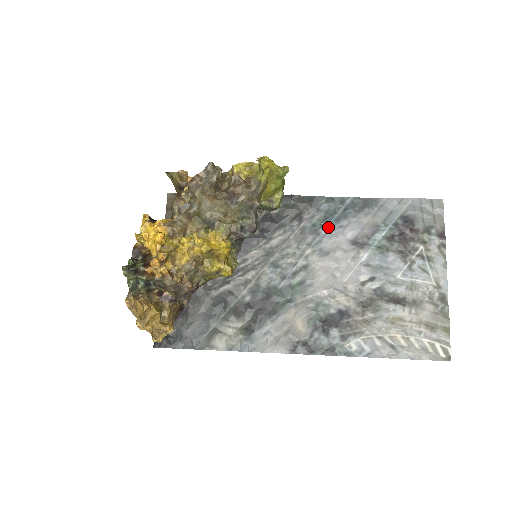
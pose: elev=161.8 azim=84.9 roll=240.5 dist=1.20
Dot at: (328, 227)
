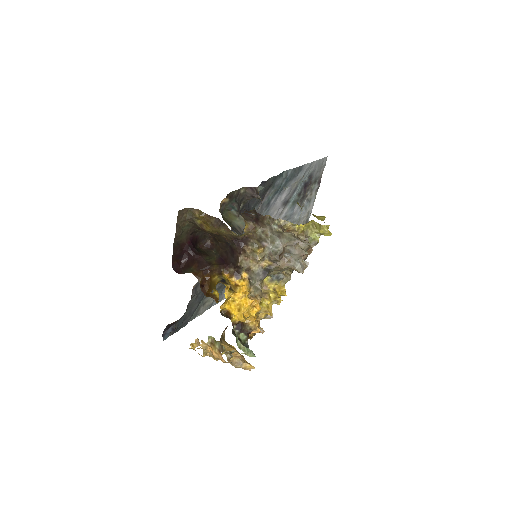
Dot at: (275, 197)
